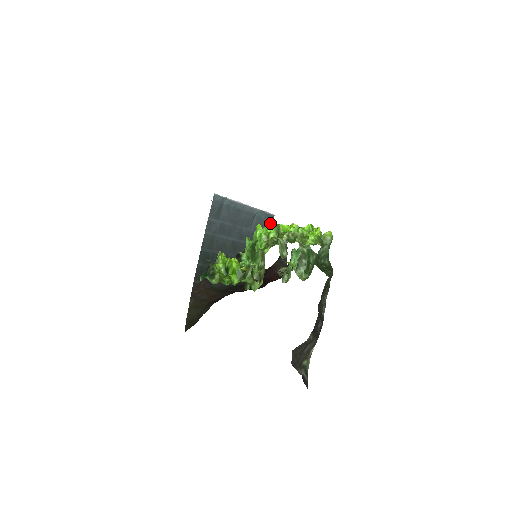
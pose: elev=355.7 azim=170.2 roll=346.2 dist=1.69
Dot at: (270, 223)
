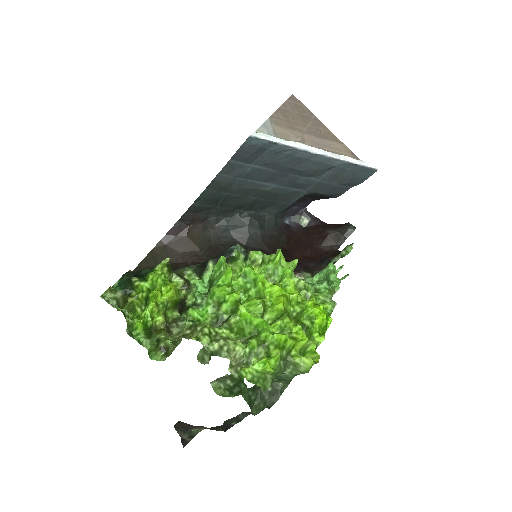
Dot at: (362, 177)
